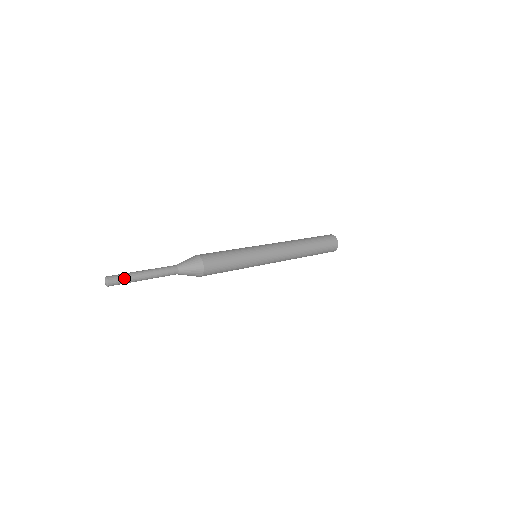
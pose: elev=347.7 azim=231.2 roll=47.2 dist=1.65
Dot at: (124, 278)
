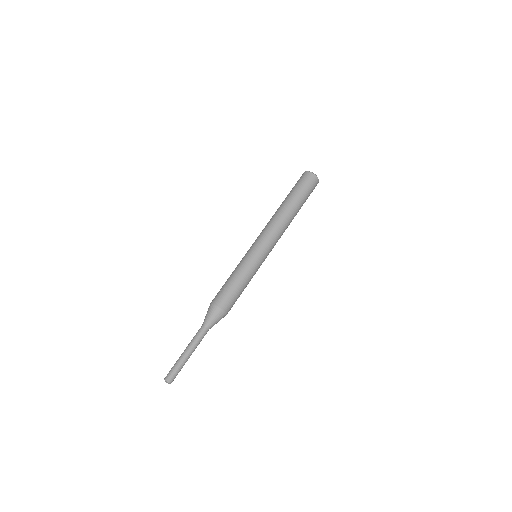
Dot at: occluded
